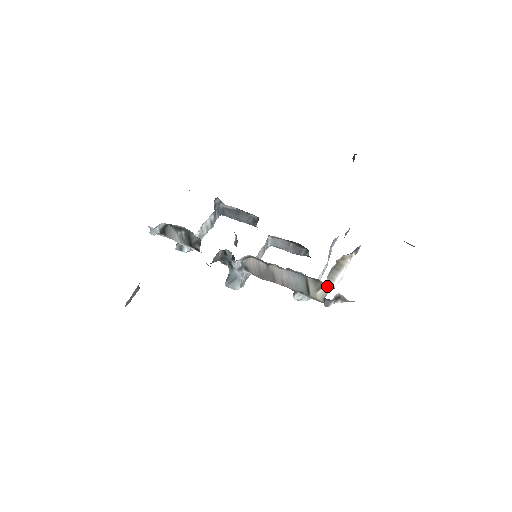
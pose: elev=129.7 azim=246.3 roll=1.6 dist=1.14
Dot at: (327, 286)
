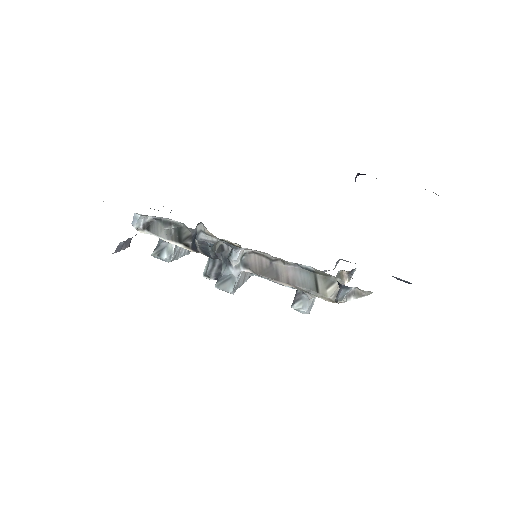
Dot at: (339, 281)
